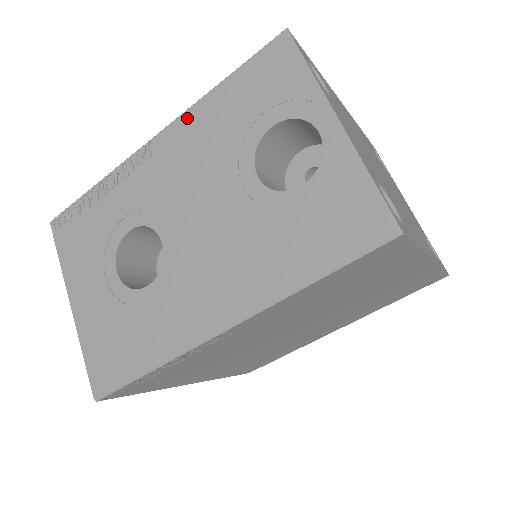
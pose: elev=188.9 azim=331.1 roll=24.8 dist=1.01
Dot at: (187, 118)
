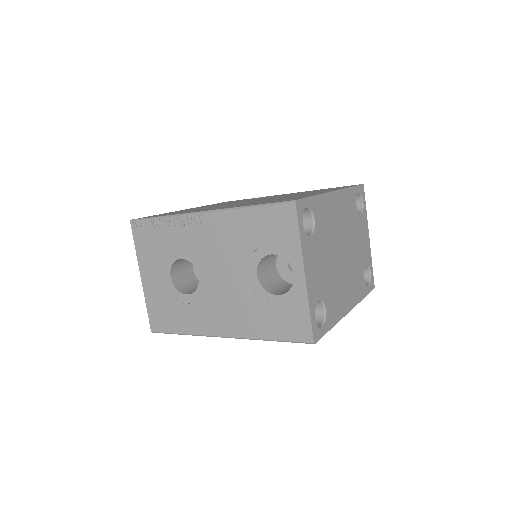
Dot at: (226, 215)
